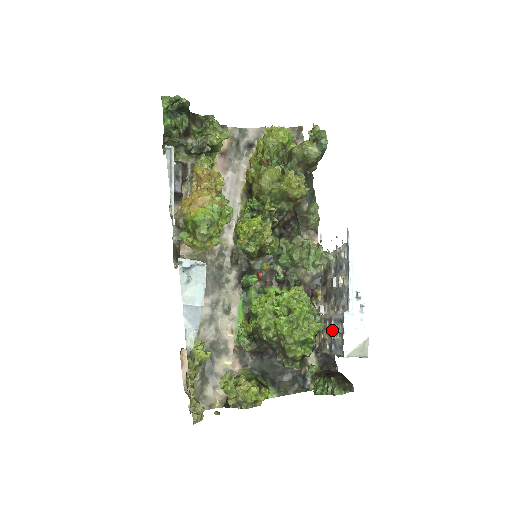
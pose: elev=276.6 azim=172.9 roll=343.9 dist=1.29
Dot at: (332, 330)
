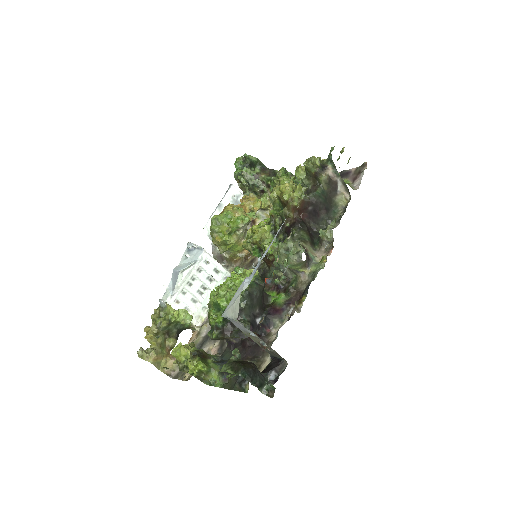
Dot at: occluded
